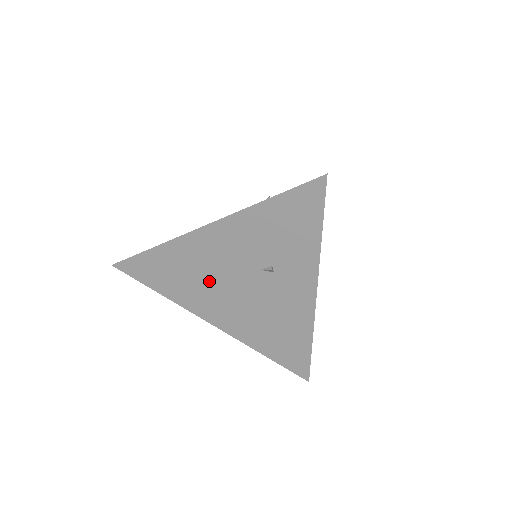
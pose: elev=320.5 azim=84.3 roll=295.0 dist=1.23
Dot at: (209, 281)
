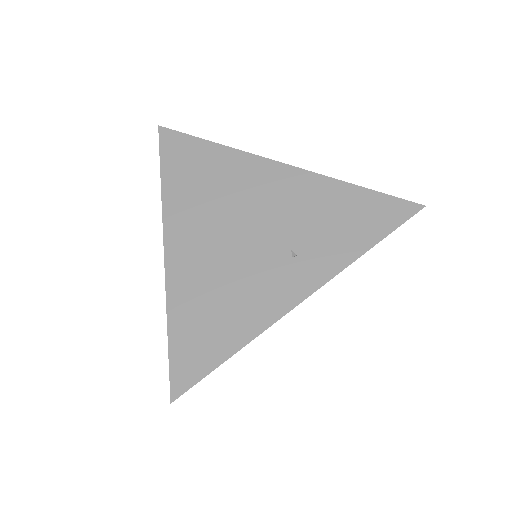
Dot at: occluded
